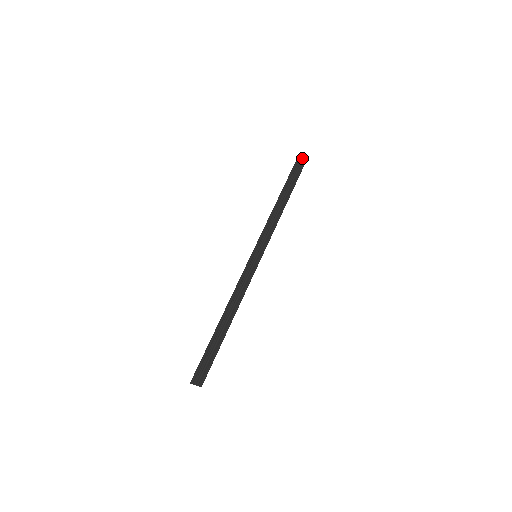
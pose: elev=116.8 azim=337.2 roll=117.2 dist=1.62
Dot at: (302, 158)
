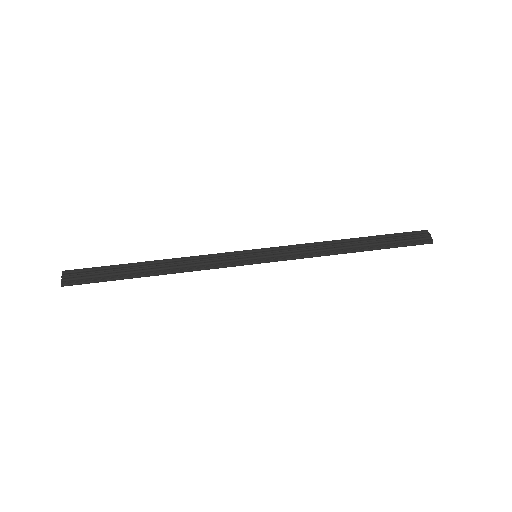
Dot at: (427, 236)
